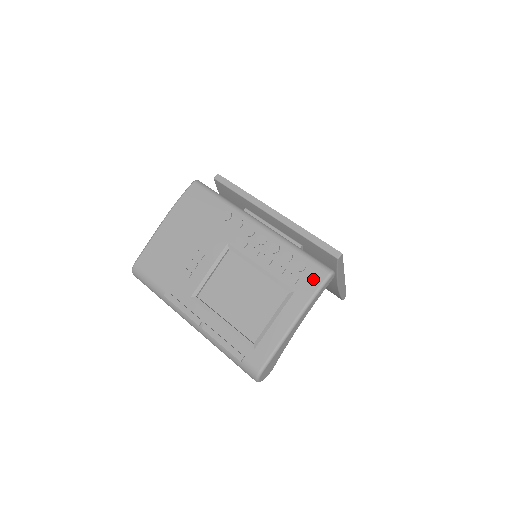
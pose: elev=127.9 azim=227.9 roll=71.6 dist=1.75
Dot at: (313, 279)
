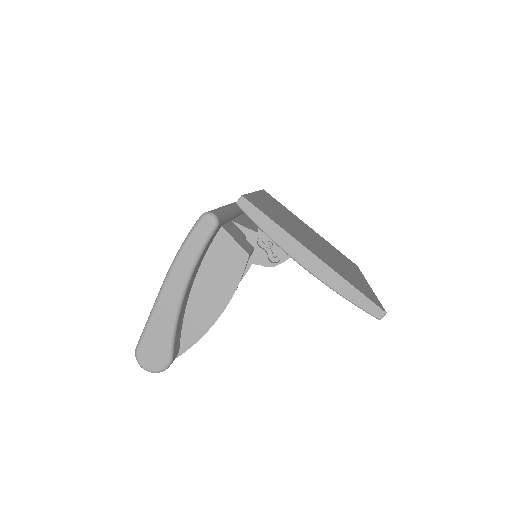
Dot at: occluded
